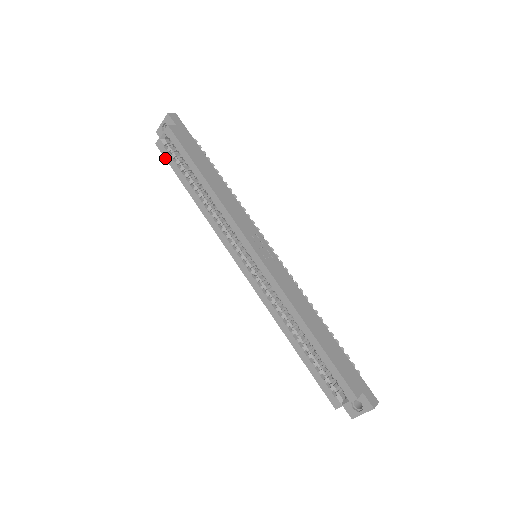
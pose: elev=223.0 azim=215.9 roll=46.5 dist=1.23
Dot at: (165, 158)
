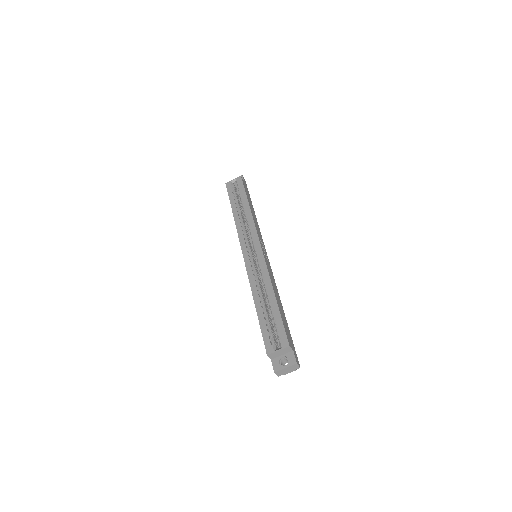
Dot at: (227, 191)
